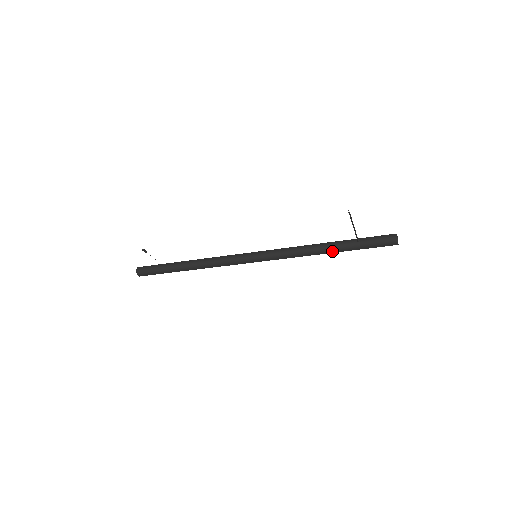
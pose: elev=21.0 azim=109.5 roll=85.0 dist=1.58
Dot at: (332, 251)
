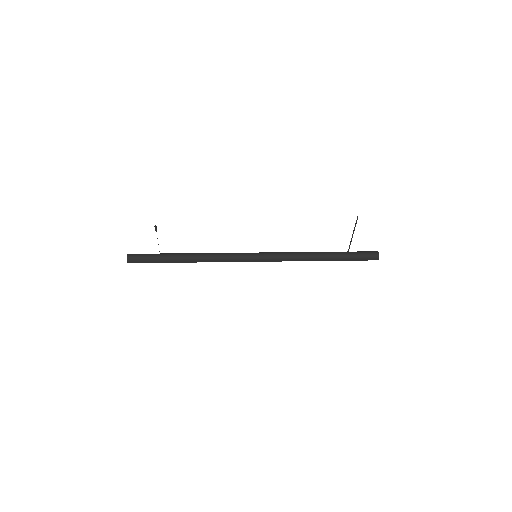
Dot at: (325, 259)
